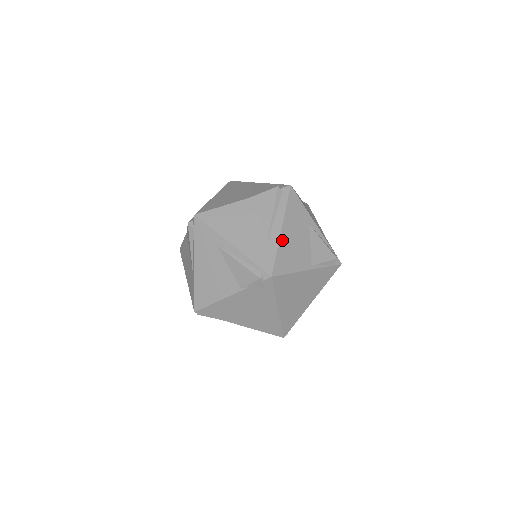
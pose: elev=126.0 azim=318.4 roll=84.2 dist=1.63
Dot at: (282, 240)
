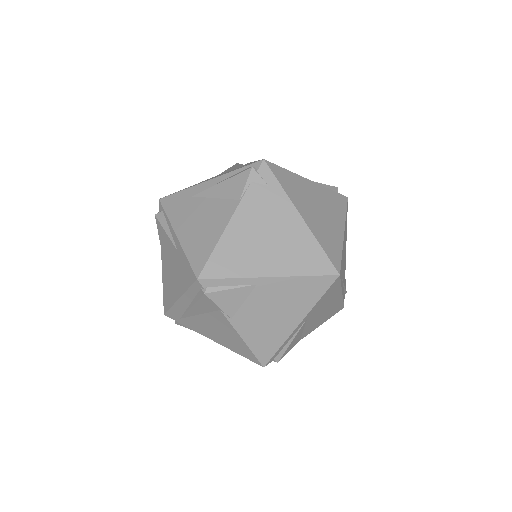
Dot at: occluded
